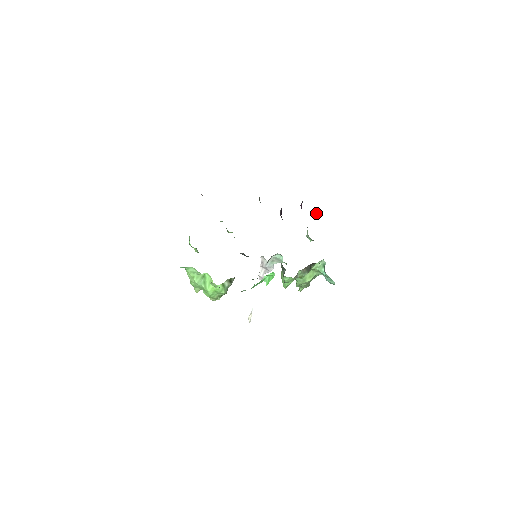
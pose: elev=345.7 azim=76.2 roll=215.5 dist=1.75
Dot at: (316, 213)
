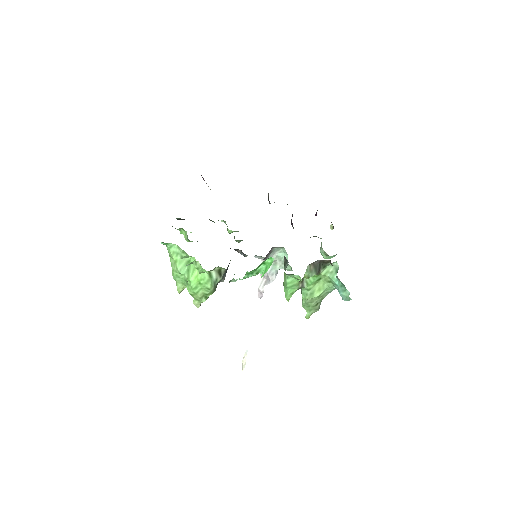
Dot at: (333, 228)
